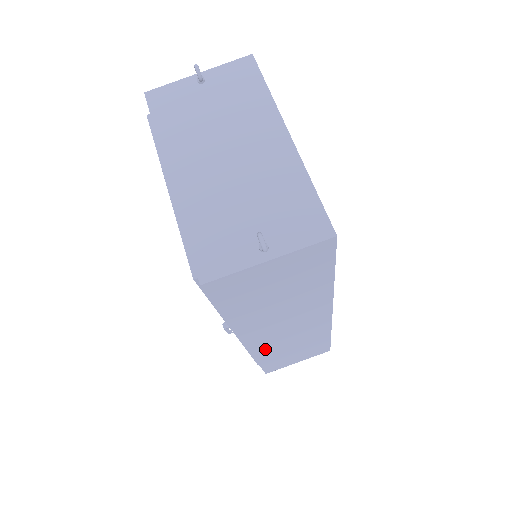
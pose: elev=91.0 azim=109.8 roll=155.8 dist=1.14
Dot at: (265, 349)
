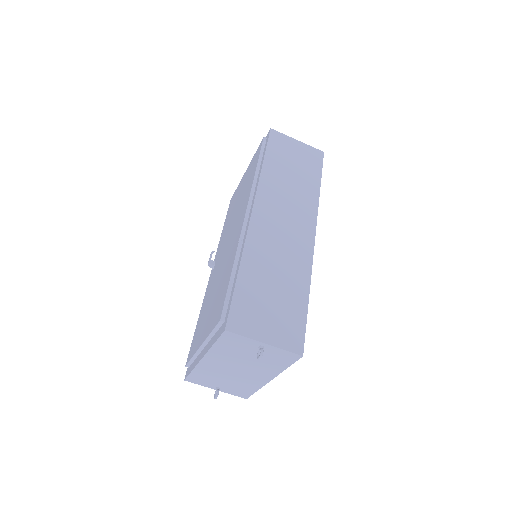
Dot at: occluded
